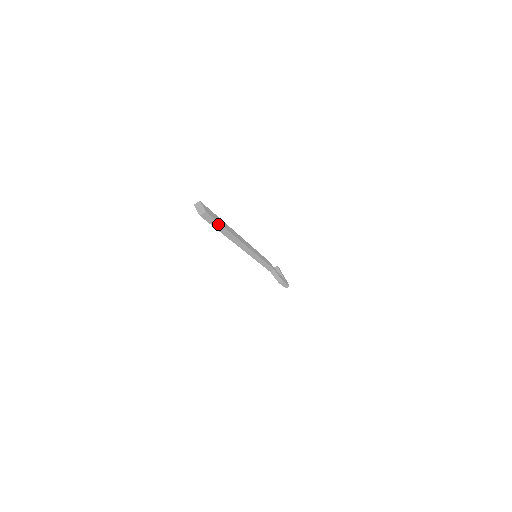
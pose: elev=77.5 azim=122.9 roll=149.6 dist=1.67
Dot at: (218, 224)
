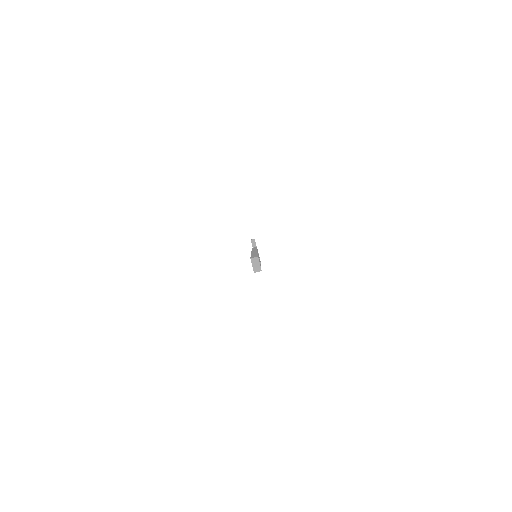
Dot at: occluded
